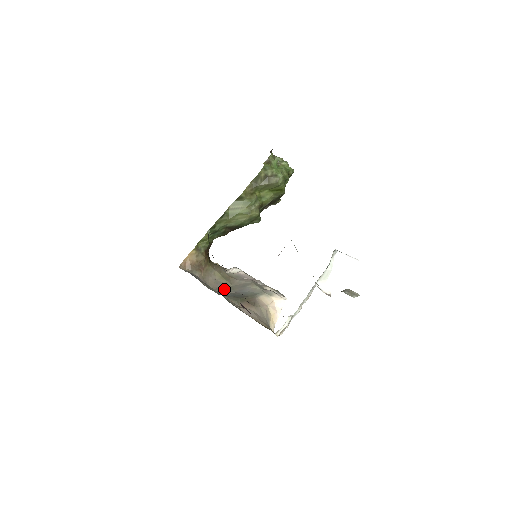
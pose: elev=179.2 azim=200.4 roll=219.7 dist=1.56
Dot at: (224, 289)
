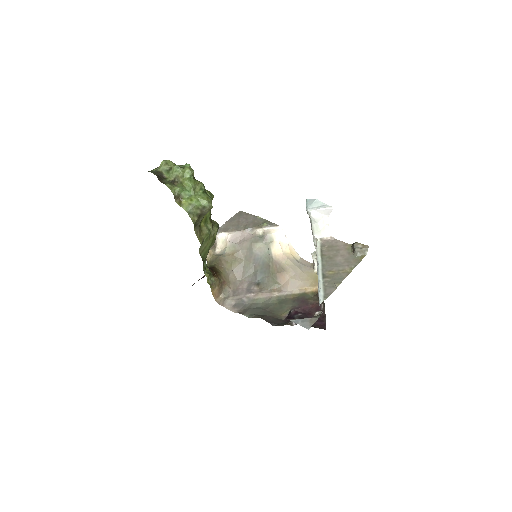
Dot at: (246, 271)
